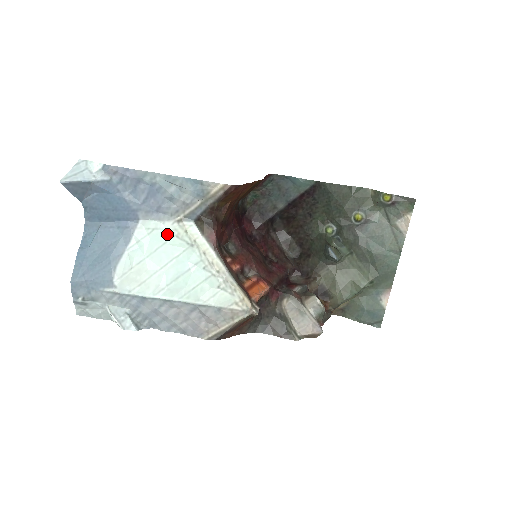
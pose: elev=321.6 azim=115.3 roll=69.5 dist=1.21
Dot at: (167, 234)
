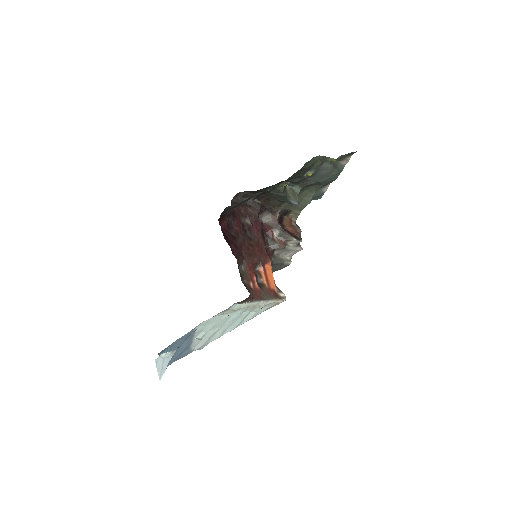
Dot at: (218, 318)
